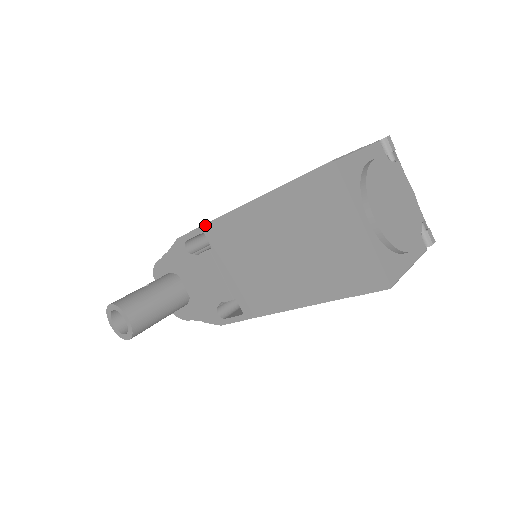
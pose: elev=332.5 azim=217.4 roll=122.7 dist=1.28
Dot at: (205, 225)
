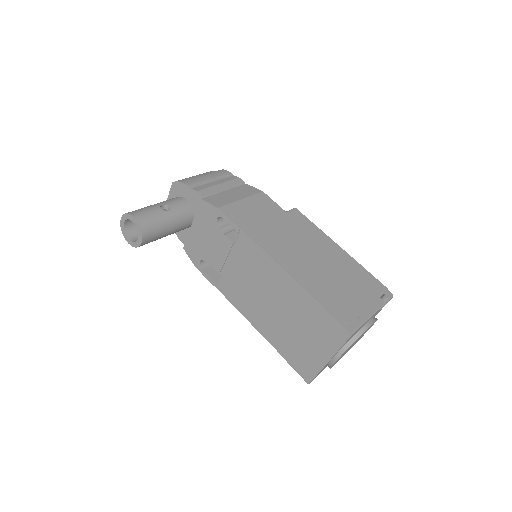
Dot at: (246, 234)
